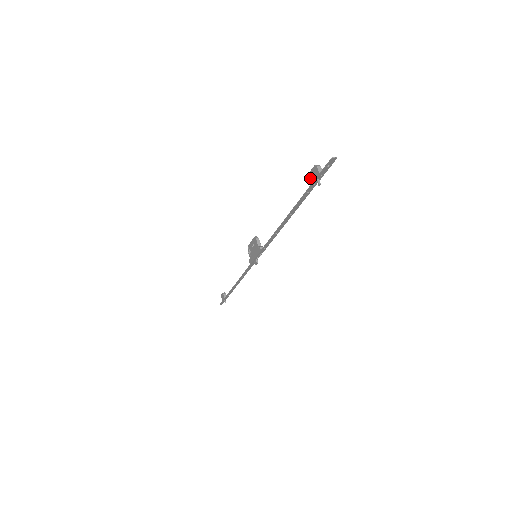
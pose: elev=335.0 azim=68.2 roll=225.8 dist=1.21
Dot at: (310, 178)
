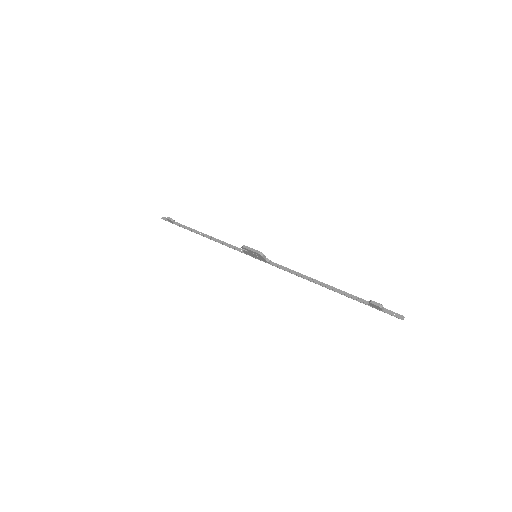
Dot at: (370, 304)
